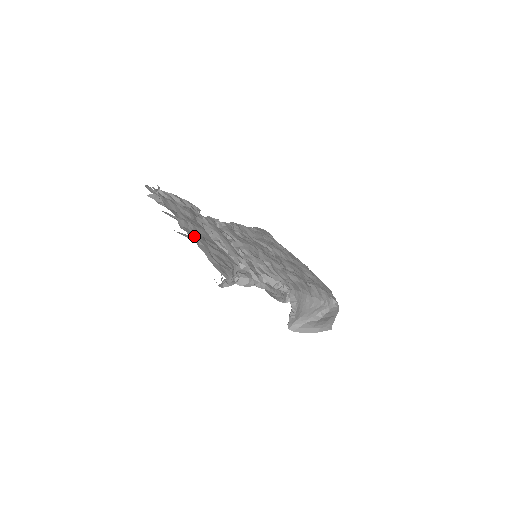
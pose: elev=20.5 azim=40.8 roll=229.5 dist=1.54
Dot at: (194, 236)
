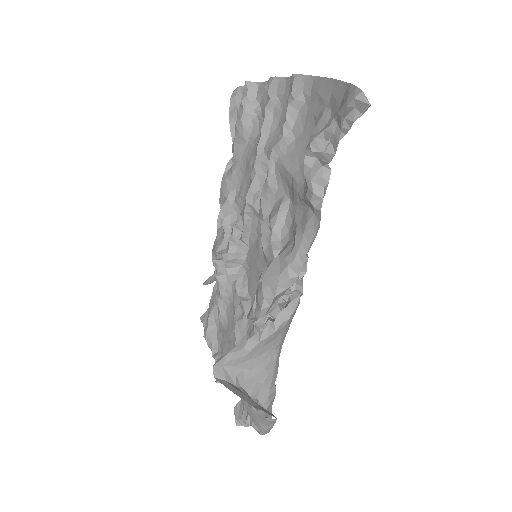
Dot at: (315, 94)
